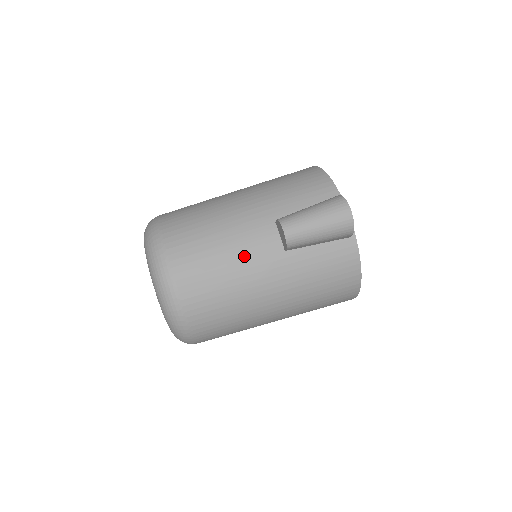
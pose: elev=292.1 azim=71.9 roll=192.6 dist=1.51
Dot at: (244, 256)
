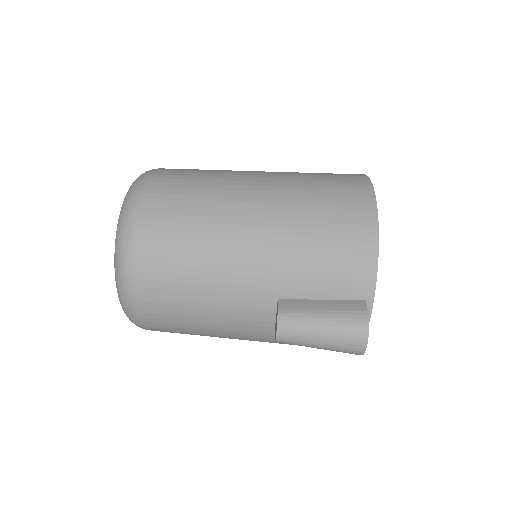
Dot at: (226, 317)
